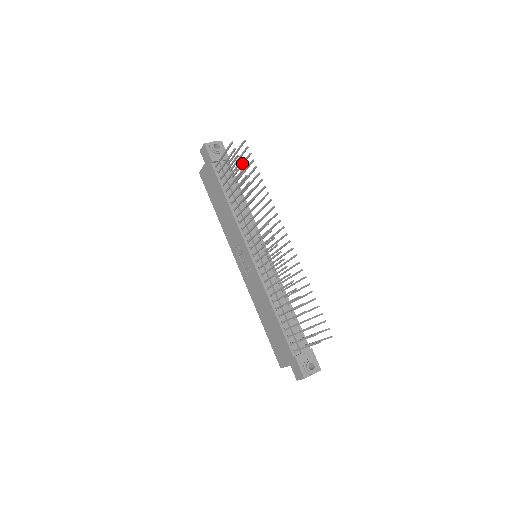
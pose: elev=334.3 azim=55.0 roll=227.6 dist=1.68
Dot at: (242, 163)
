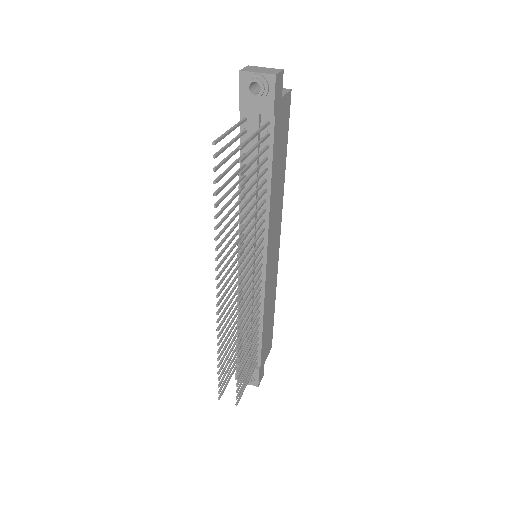
Dot at: (250, 161)
